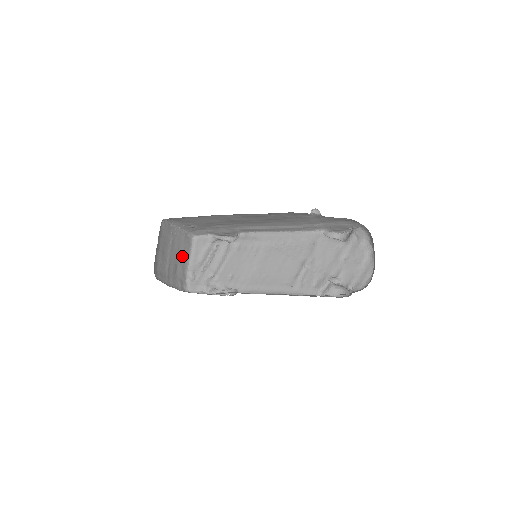
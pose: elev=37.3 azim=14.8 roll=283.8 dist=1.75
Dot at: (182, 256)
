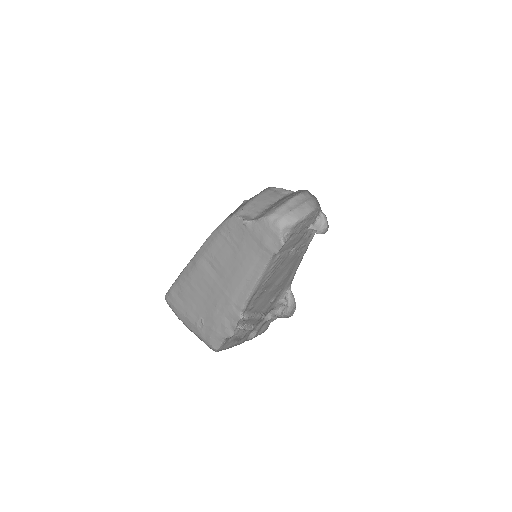
Dot at: occluded
